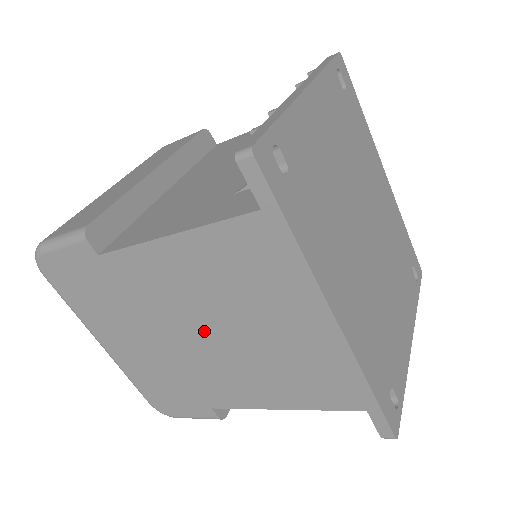
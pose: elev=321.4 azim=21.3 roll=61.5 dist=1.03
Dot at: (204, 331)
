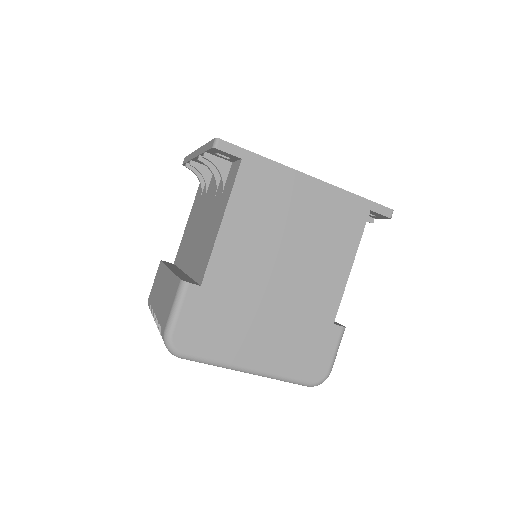
Dot at: (281, 264)
